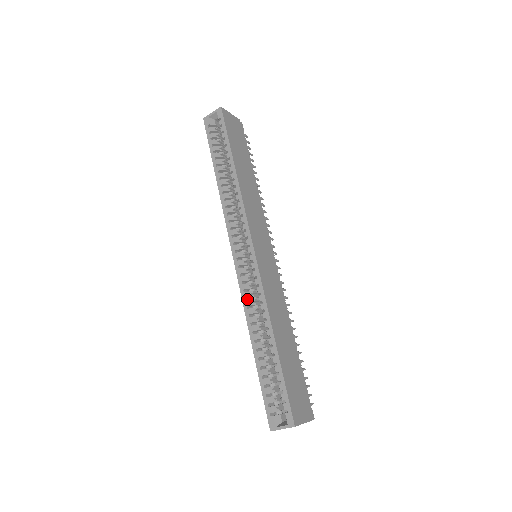
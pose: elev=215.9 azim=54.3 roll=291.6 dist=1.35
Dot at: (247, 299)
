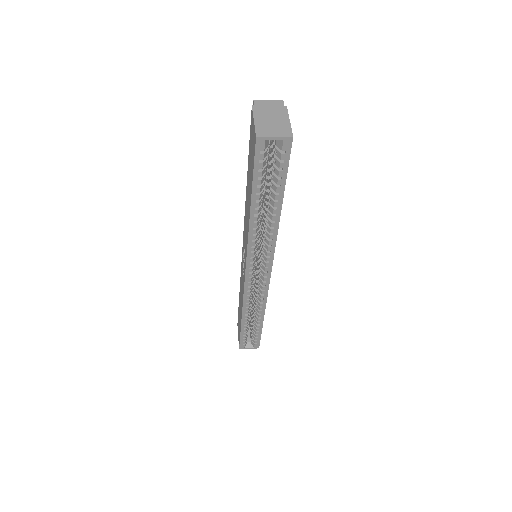
Dot at: (246, 296)
